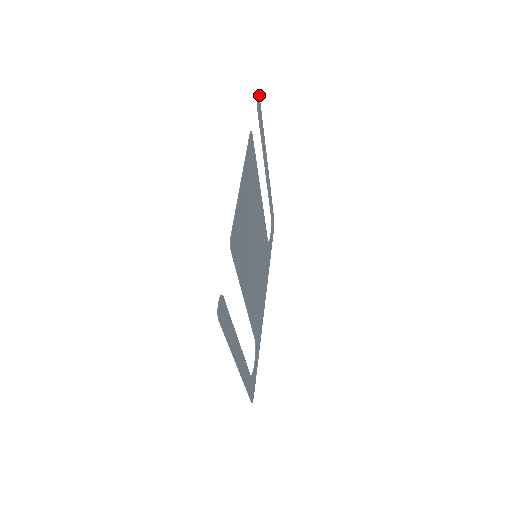
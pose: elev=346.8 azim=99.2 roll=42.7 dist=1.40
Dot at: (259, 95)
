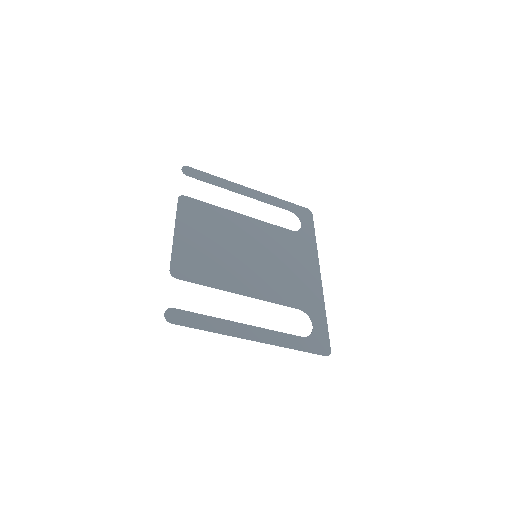
Dot at: (188, 167)
